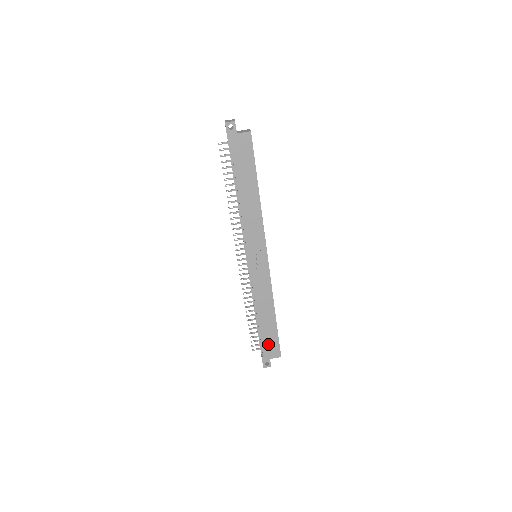
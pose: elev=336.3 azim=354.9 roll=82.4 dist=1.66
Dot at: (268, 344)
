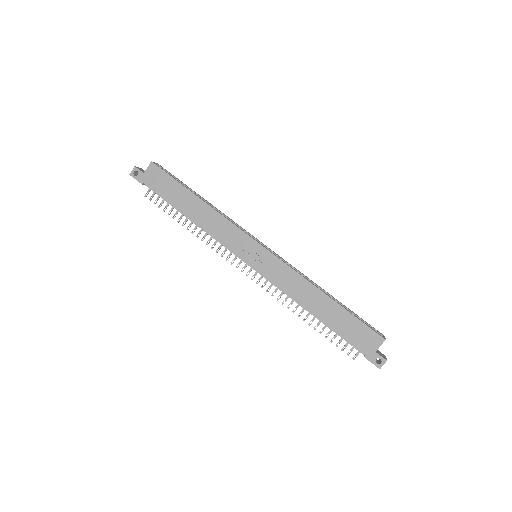
Dot at: (355, 336)
